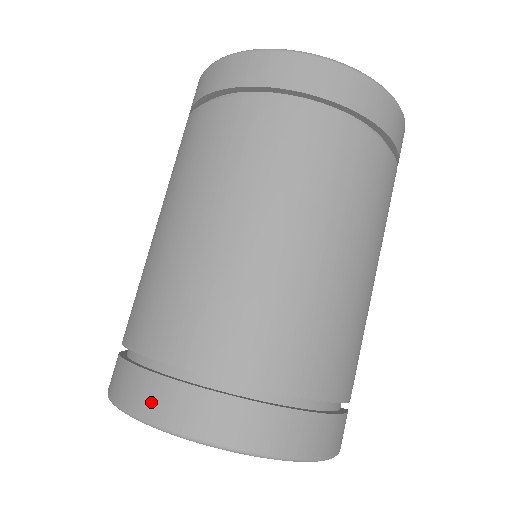
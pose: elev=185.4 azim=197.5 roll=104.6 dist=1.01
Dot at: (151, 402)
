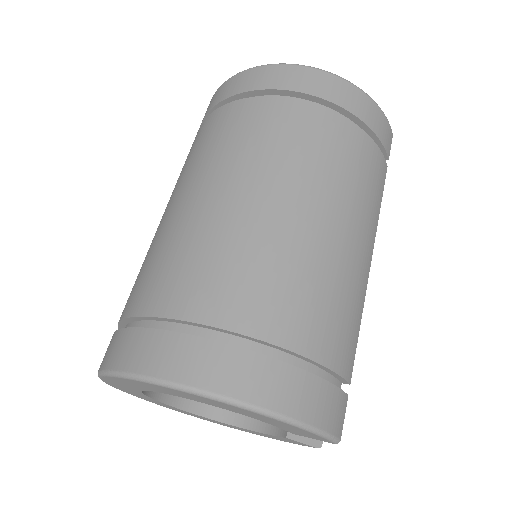
Dot at: (118, 353)
